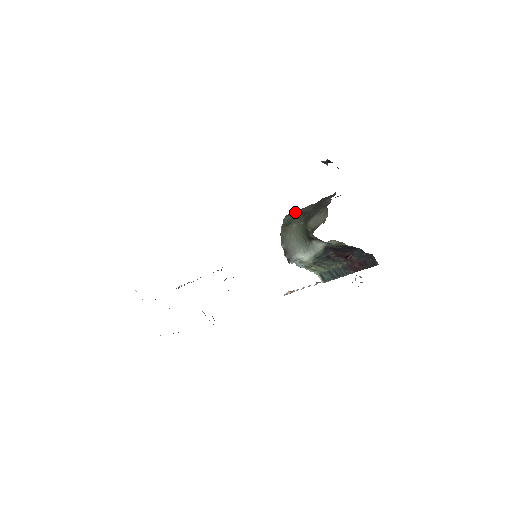
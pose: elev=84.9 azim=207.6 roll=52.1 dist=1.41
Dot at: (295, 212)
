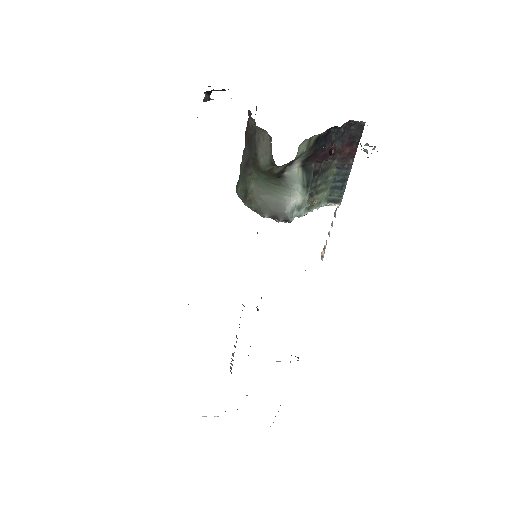
Dot at: (239, 176)
